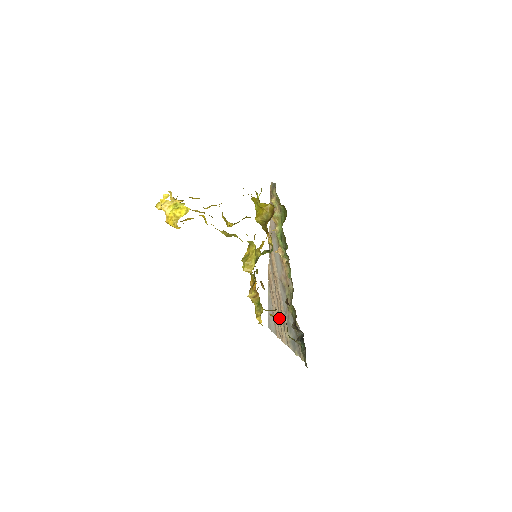
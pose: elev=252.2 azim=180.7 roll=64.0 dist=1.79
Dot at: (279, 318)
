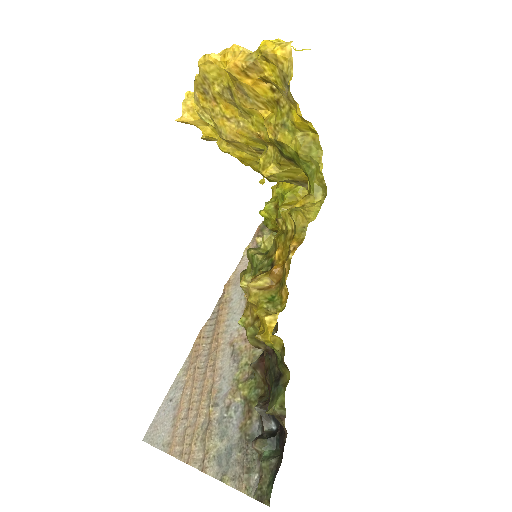
Dot at: (194, 414)
